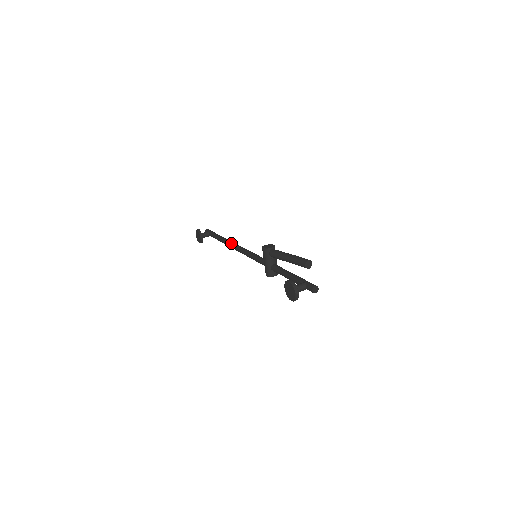
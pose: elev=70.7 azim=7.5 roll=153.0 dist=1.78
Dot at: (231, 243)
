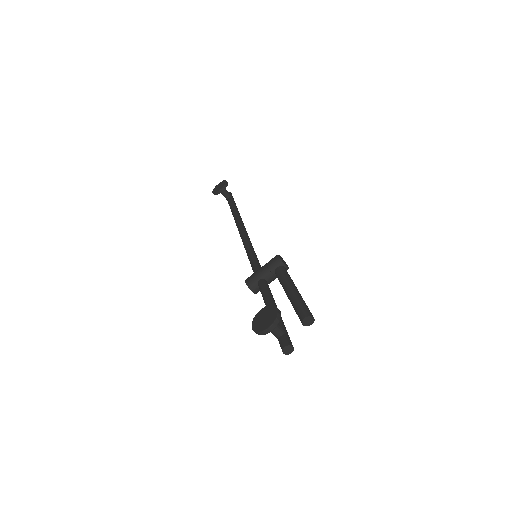
Dot at: (242, 223)
